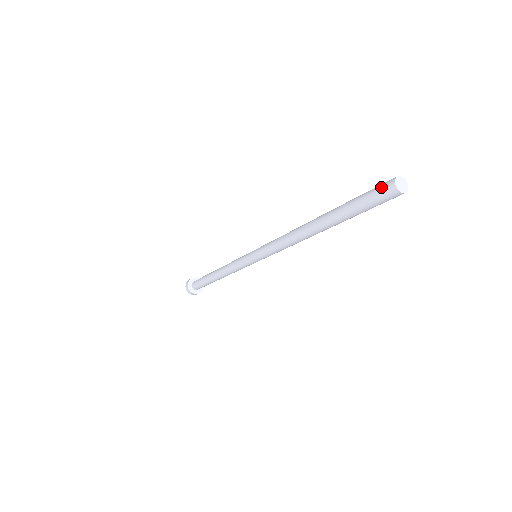
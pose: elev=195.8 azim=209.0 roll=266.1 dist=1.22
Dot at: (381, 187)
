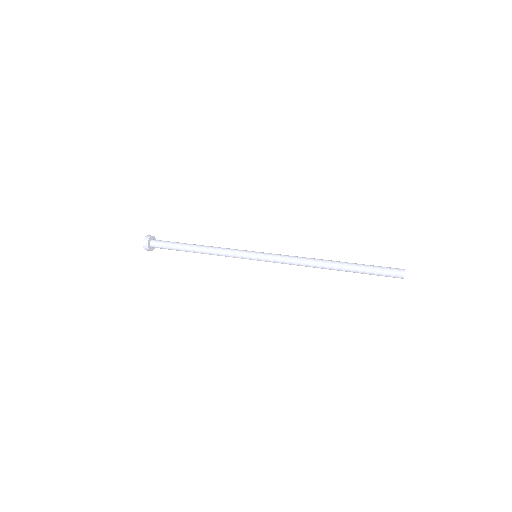
Dot at: (394, 272)
